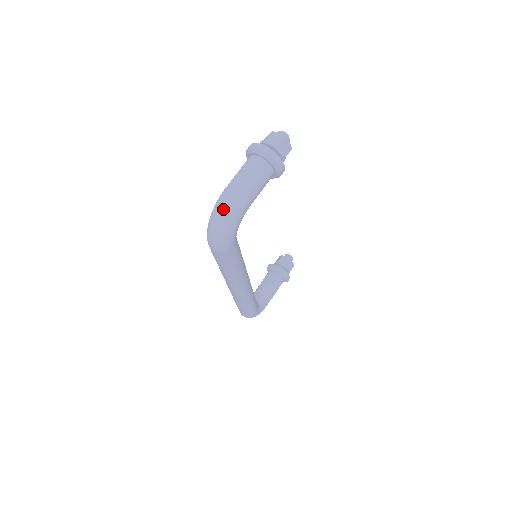
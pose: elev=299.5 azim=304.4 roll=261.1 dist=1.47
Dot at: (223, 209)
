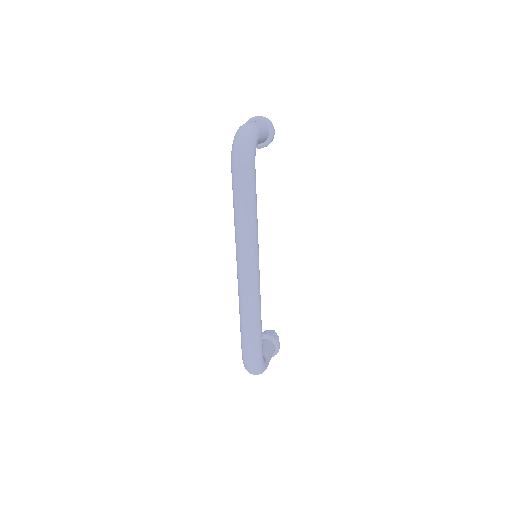
Dot at: (244, 127)
